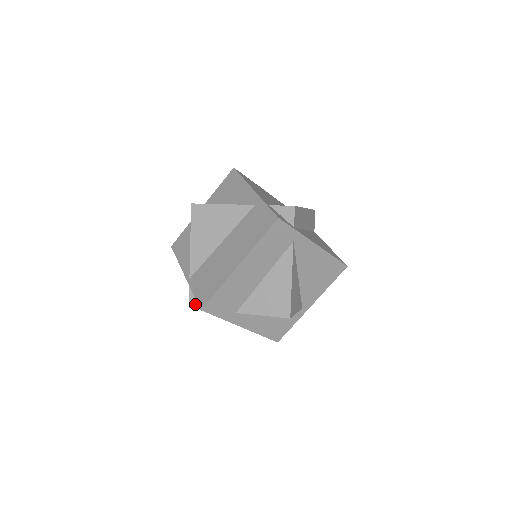
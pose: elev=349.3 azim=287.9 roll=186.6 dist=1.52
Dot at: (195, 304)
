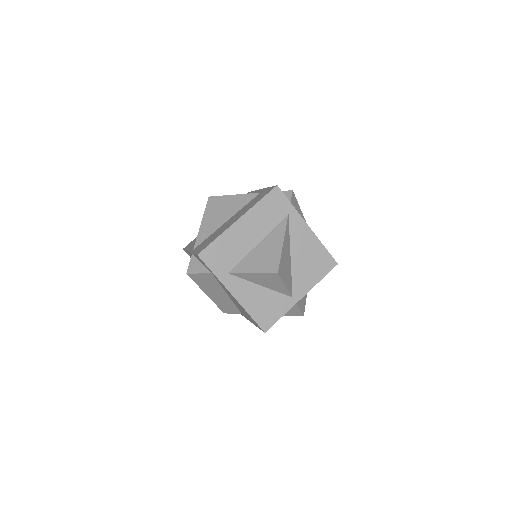
Dot at: (193, 269)
